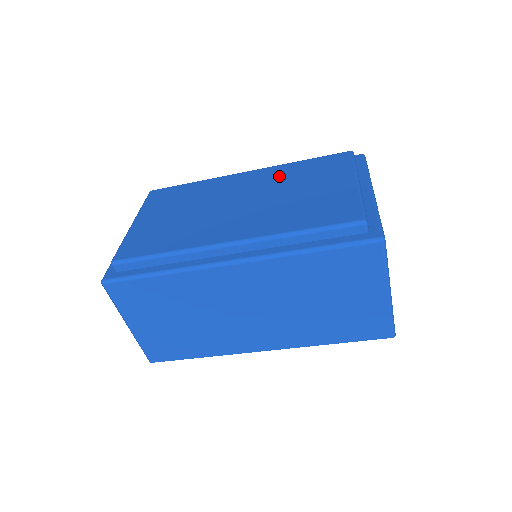
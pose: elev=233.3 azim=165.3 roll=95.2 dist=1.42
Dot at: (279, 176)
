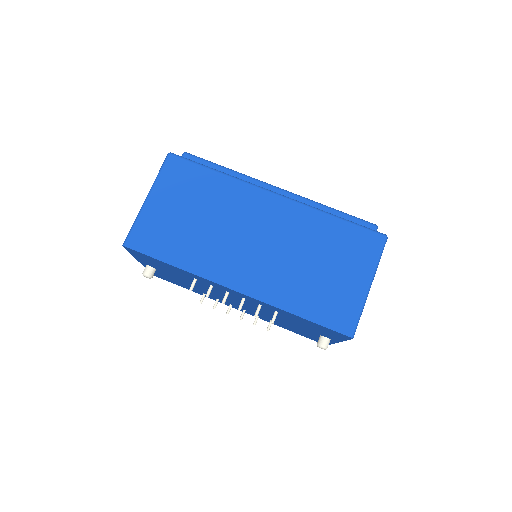
Dot at: occluded
